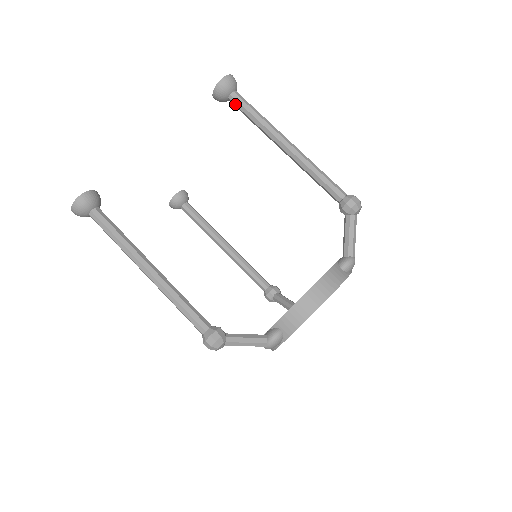
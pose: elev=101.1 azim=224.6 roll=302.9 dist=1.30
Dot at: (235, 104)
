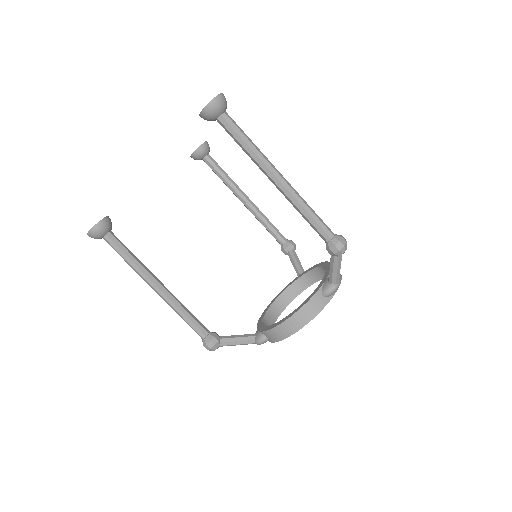
Dot at: (224, 128)
